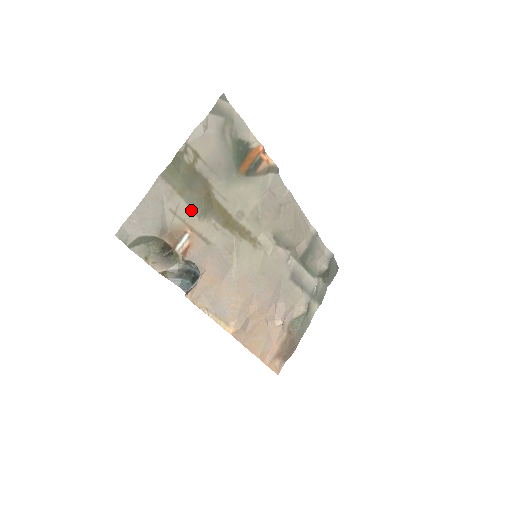
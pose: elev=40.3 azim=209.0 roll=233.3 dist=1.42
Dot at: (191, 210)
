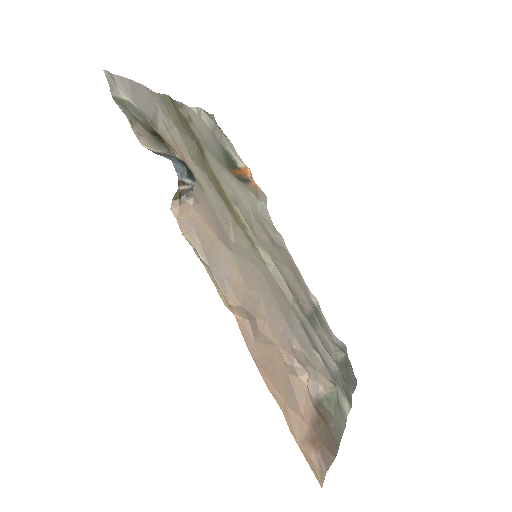
Dot at: (184, 145)
